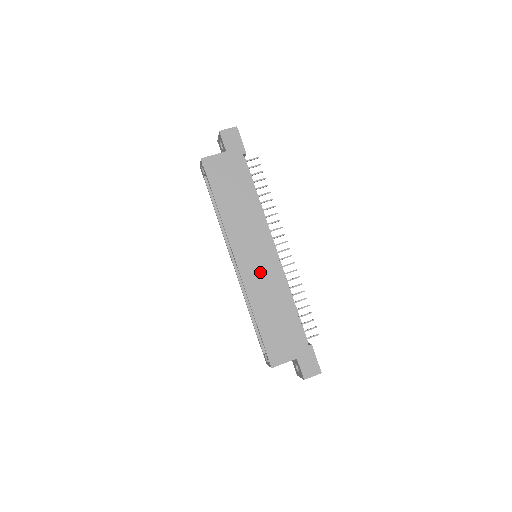
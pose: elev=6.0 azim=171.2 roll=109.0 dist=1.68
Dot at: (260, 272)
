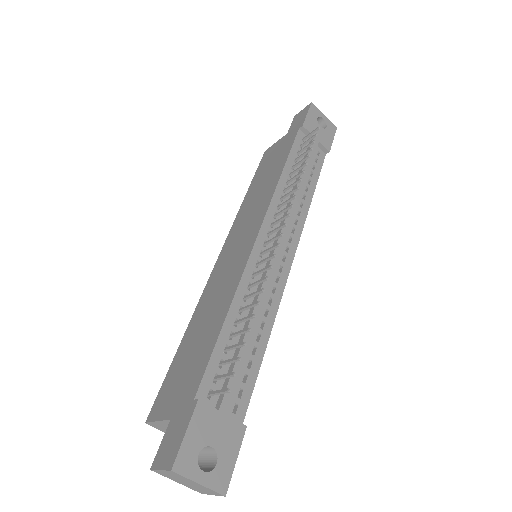
Dot at: (227, 267)
